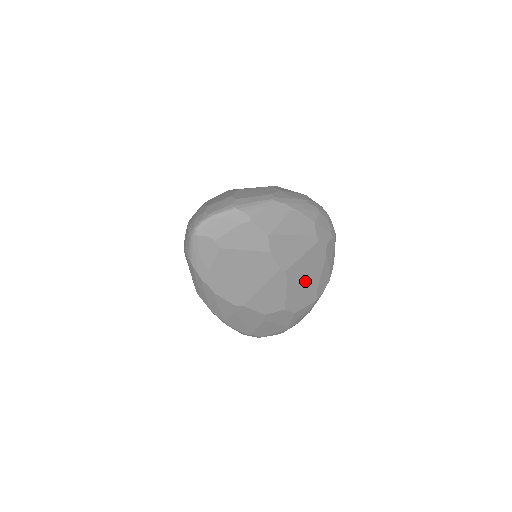
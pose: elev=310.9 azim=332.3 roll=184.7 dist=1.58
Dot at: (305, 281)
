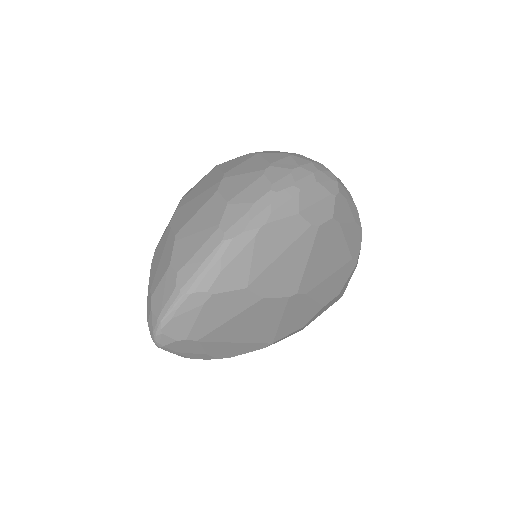
Dot at: (330, 269)
